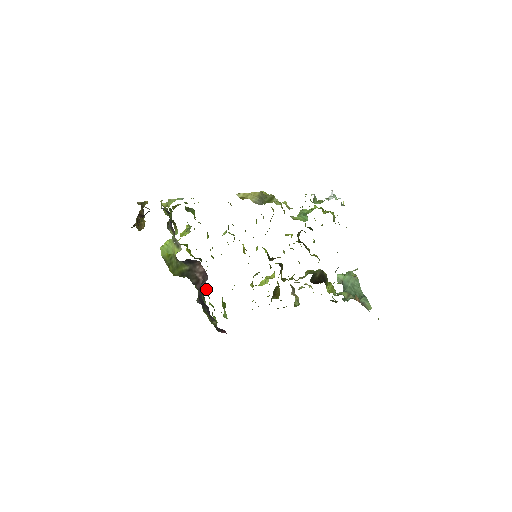
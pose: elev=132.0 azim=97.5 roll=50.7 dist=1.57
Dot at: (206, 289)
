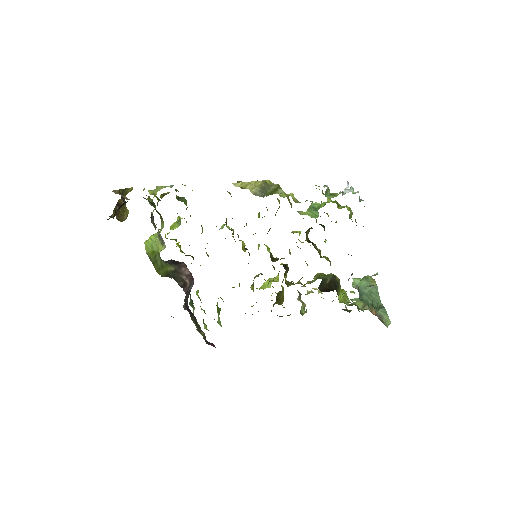
Dot at: (198, 291)
